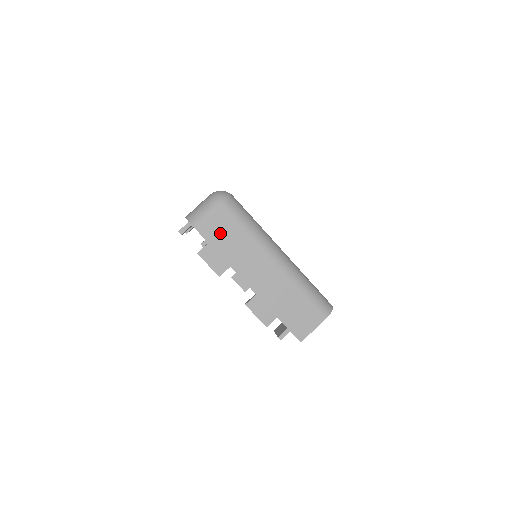
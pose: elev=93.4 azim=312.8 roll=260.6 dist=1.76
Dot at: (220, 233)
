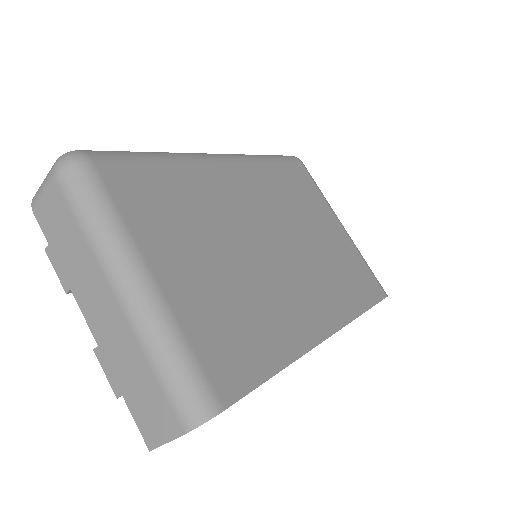
Dot at: (56, 225)
